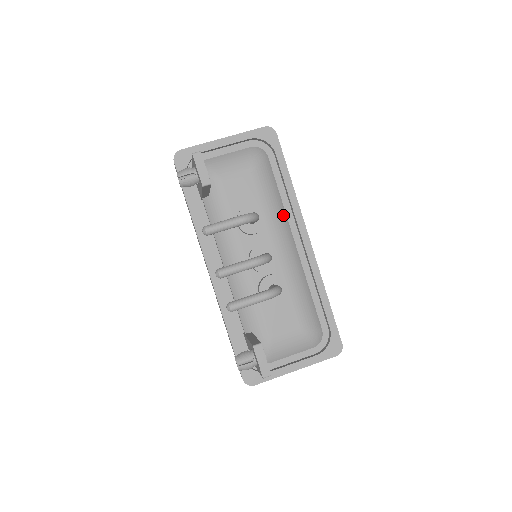
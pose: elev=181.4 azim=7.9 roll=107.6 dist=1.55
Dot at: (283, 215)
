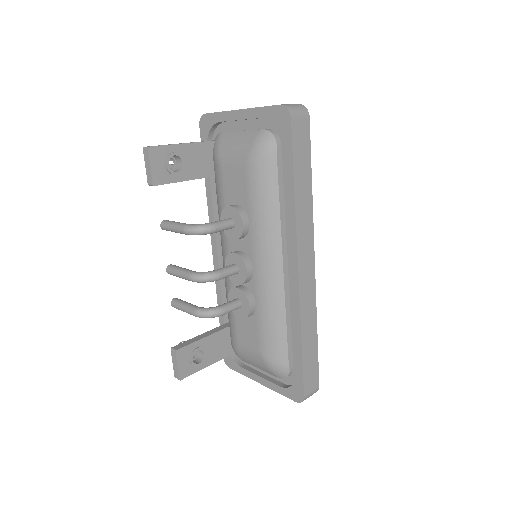
Dot at: (274, 229)
